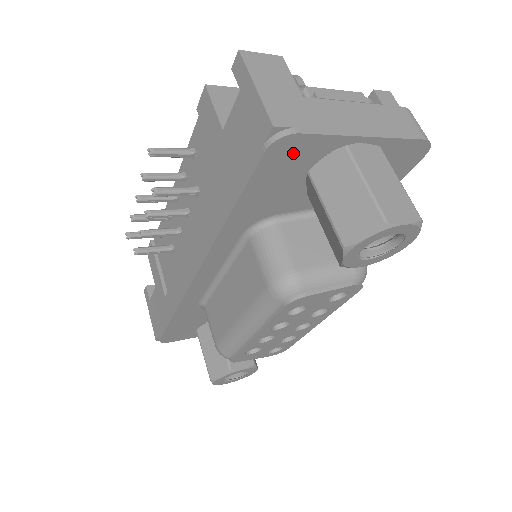
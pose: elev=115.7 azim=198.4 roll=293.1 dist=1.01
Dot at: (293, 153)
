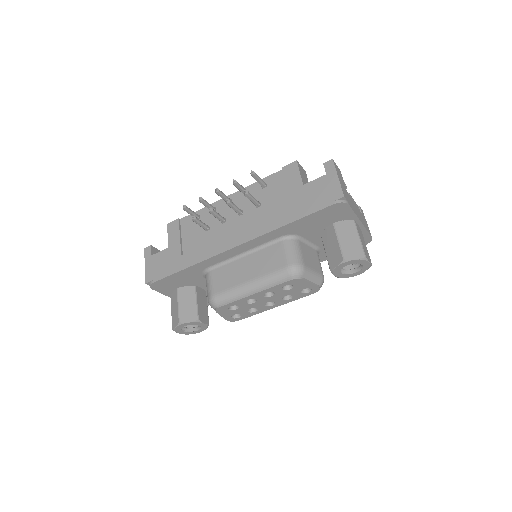
Dot at: (339, 211)
